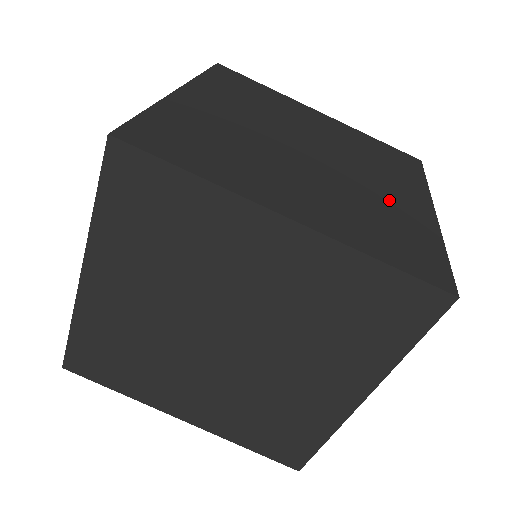
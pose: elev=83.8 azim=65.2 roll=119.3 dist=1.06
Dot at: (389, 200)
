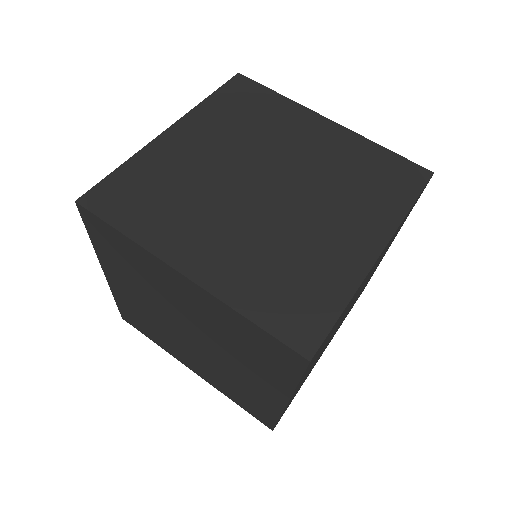
Dot at: occluded
